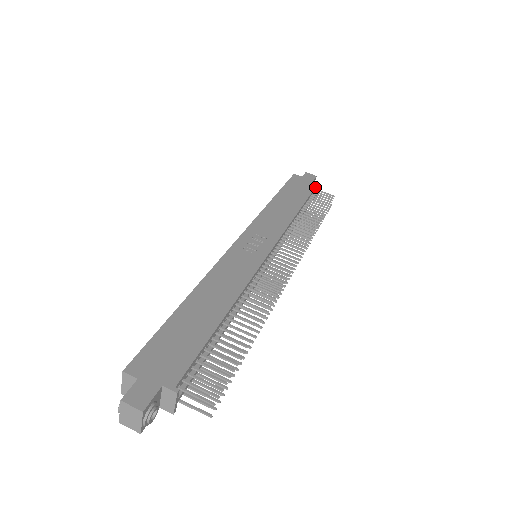
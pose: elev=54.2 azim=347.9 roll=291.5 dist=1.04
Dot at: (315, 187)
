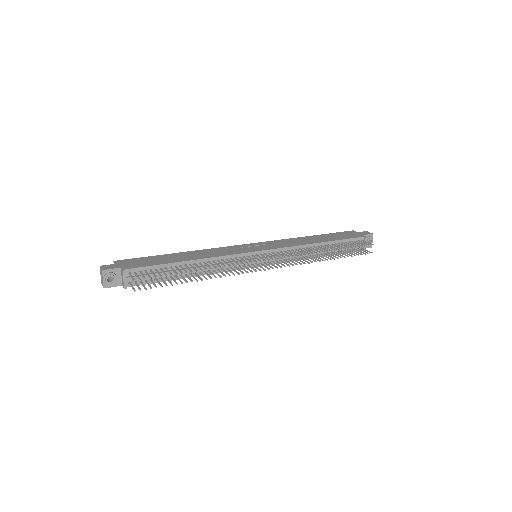
Dot at: (359, 237)
